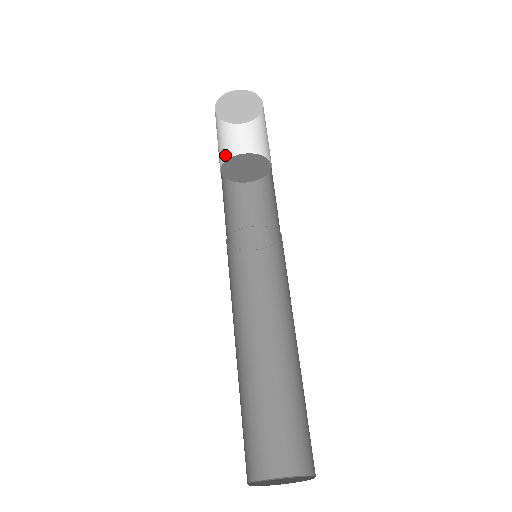
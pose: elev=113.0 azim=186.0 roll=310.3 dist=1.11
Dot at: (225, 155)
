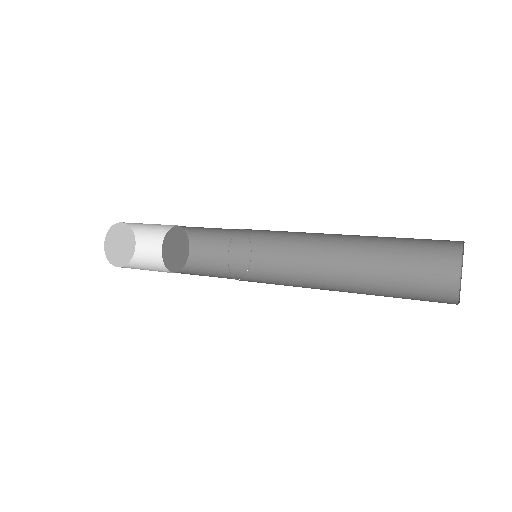
Dot at: occluded
